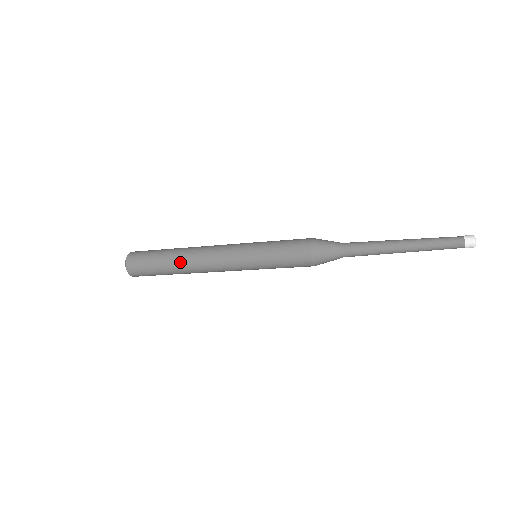
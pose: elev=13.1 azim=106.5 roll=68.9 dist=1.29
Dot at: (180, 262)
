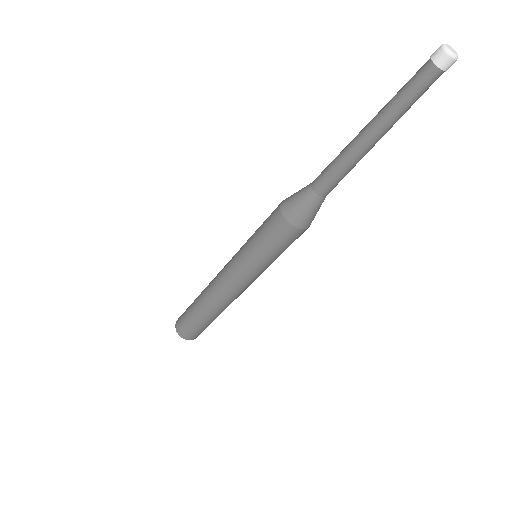
Dot at: (205, 306)
